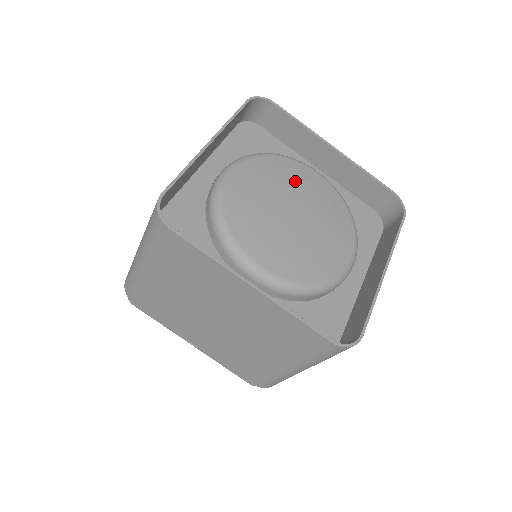
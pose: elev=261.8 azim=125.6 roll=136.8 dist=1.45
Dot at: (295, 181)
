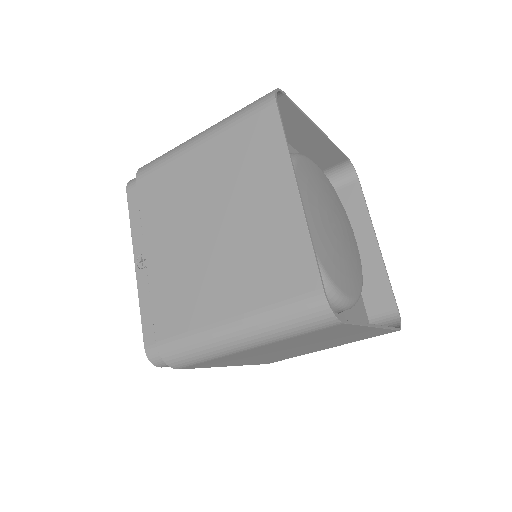
Dot at: (344, 220)
